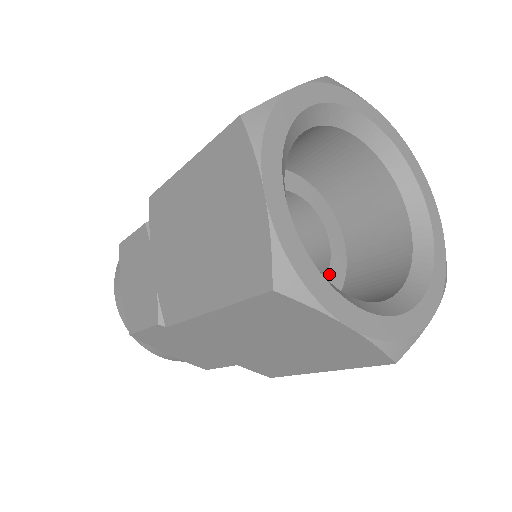
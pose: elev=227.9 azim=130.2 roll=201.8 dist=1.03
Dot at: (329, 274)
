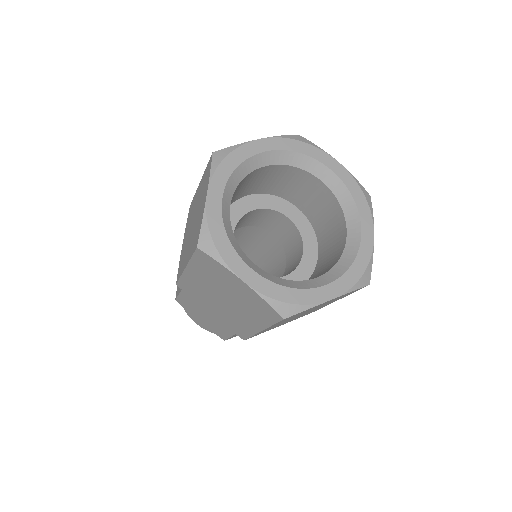
Dot at: (294, 272)
